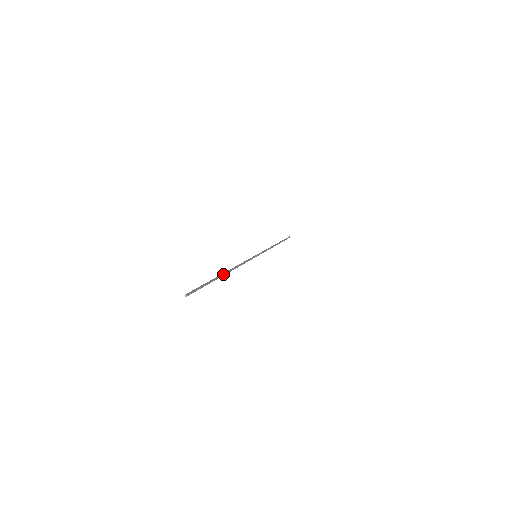
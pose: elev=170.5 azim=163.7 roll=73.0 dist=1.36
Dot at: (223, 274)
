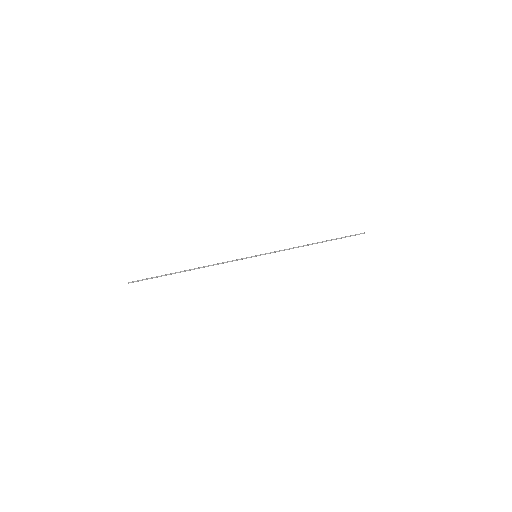
Dot at: (184, 271)
